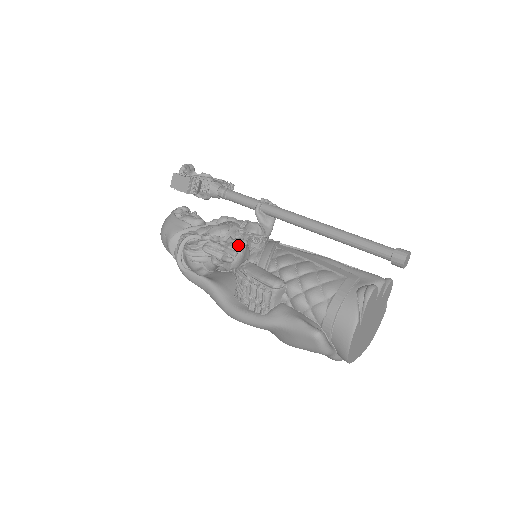
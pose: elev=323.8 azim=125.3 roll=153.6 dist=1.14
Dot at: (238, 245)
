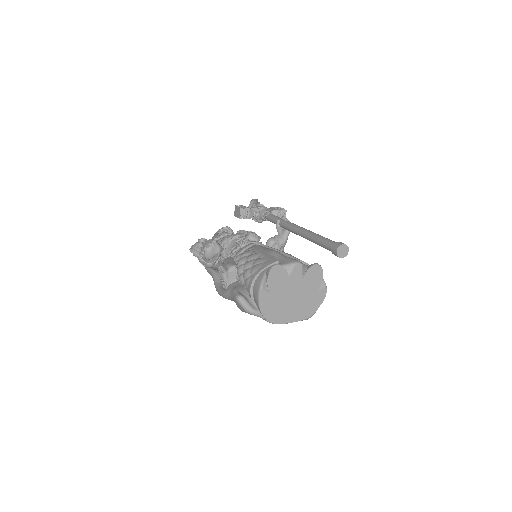
Dot at: (208, 243)
